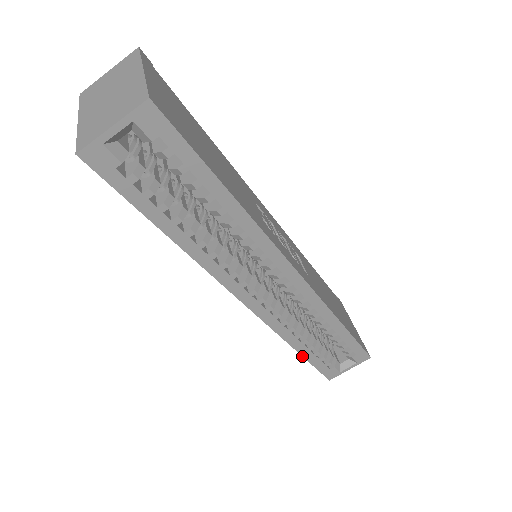
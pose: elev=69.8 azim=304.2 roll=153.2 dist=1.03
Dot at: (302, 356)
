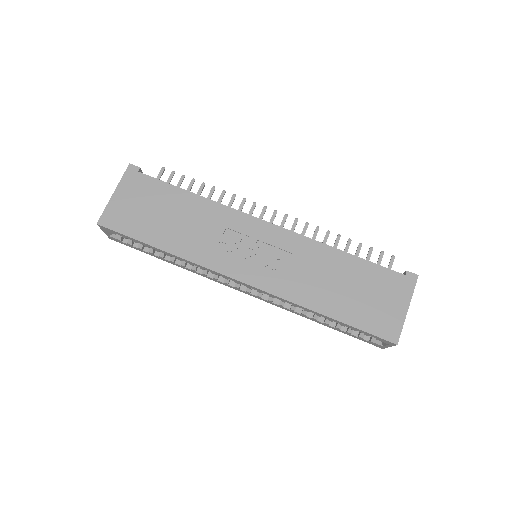
Dot at: (328, 326)
